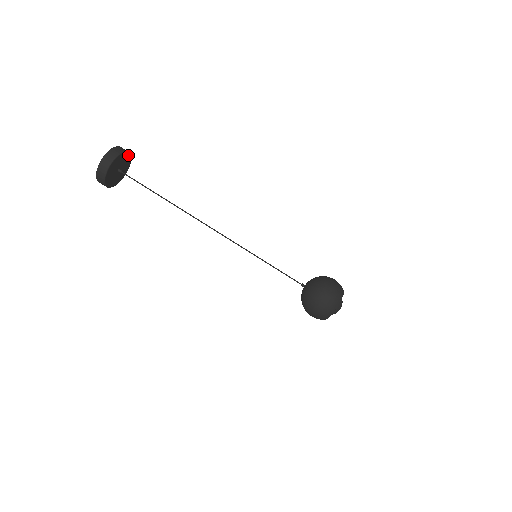
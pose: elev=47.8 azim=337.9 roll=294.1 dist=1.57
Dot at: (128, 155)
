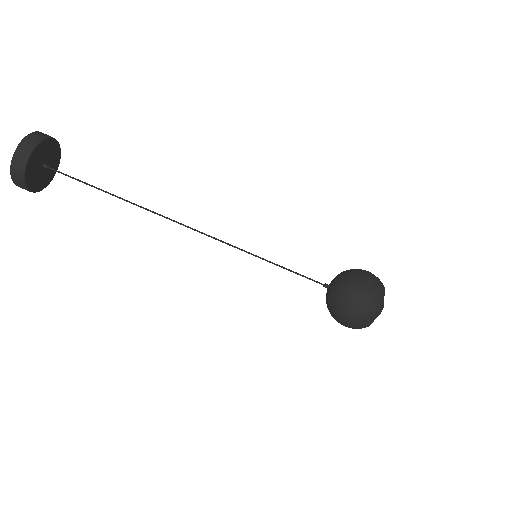
Dot at: (49, 141)
